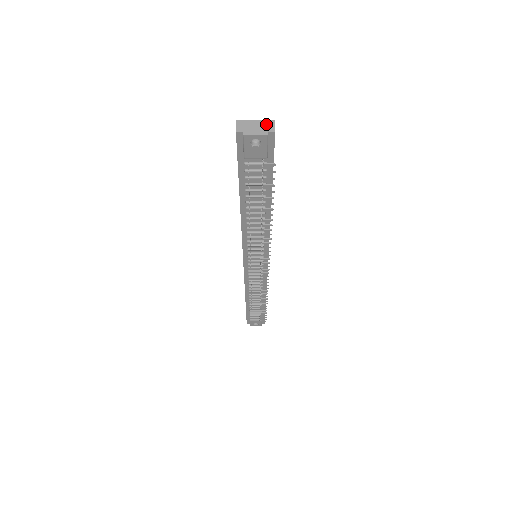
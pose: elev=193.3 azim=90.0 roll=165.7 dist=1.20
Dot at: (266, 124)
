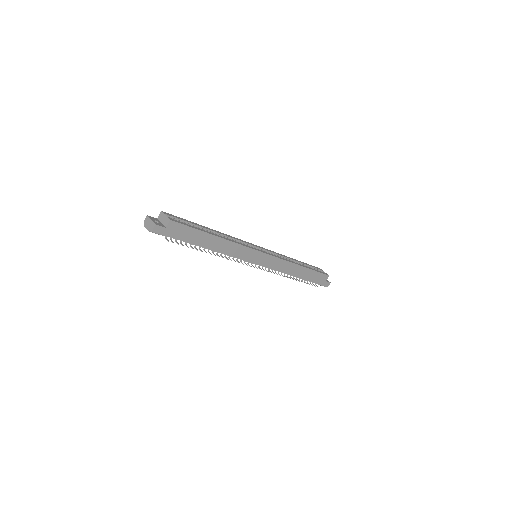
Dot at: (152, 225)
